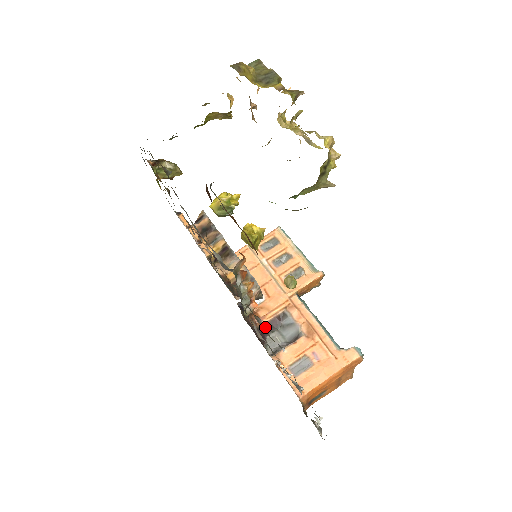
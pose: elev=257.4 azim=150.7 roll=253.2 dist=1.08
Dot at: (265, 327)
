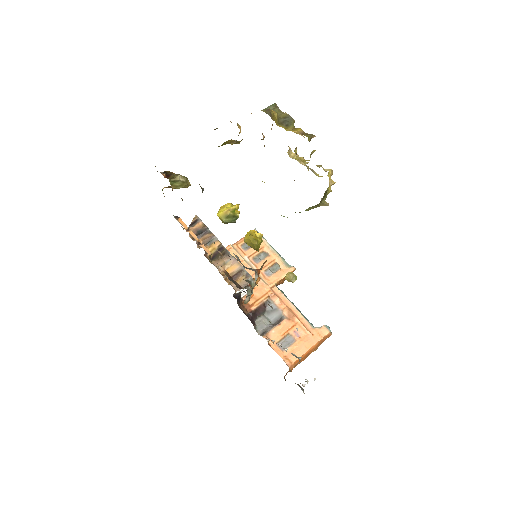
Dot at: (254, 313)
